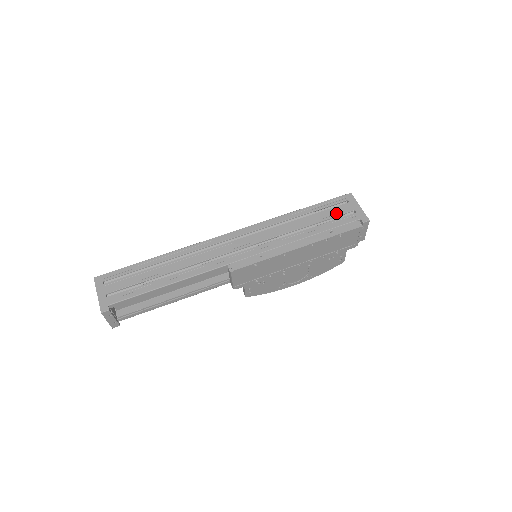
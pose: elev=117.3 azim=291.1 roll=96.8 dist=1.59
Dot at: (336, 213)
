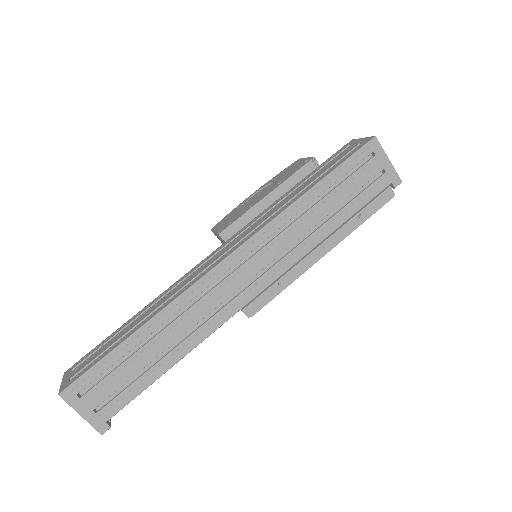
Dot at: (361, 181)
